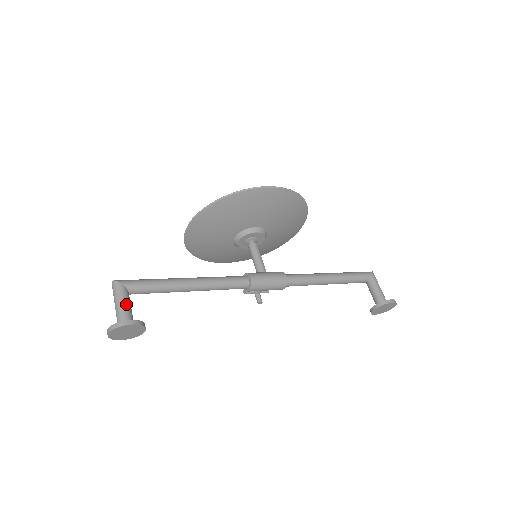
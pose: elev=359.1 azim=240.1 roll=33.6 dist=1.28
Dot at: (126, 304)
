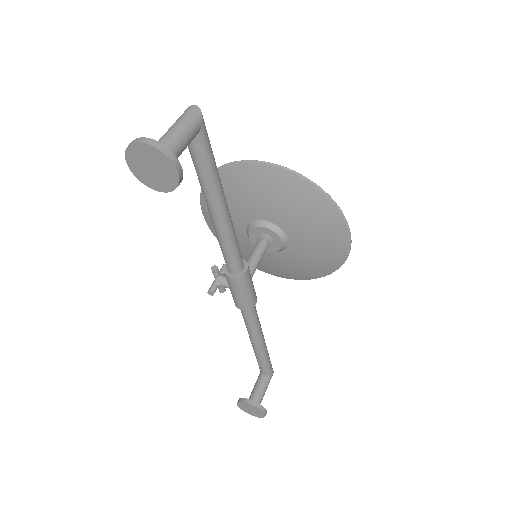
Dot at: (186, 145)
